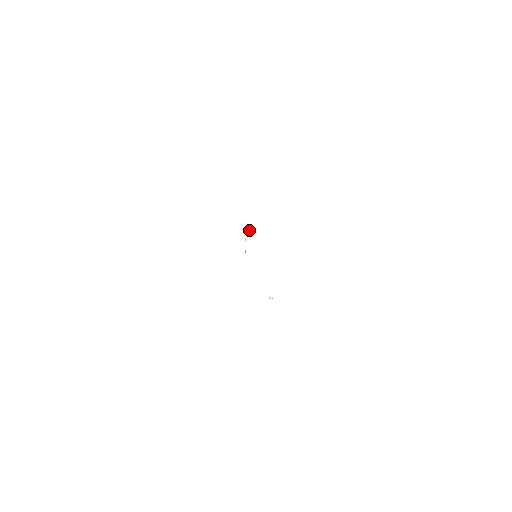
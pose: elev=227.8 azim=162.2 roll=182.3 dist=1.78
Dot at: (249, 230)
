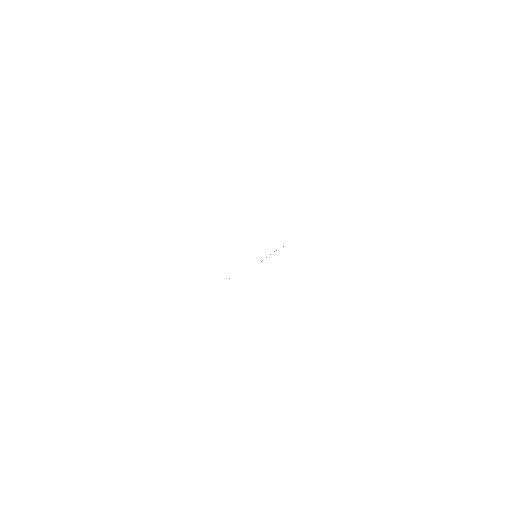
Dot at: occluded
